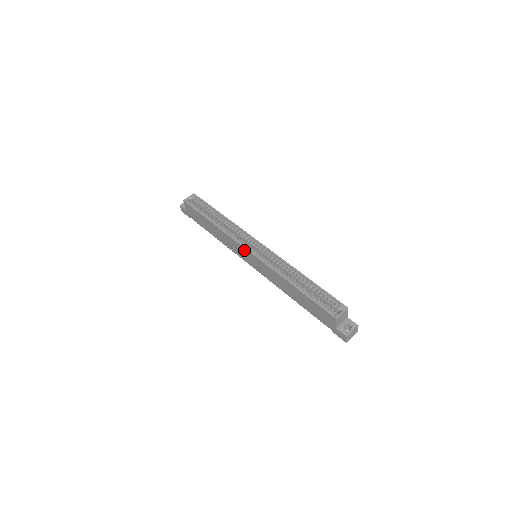
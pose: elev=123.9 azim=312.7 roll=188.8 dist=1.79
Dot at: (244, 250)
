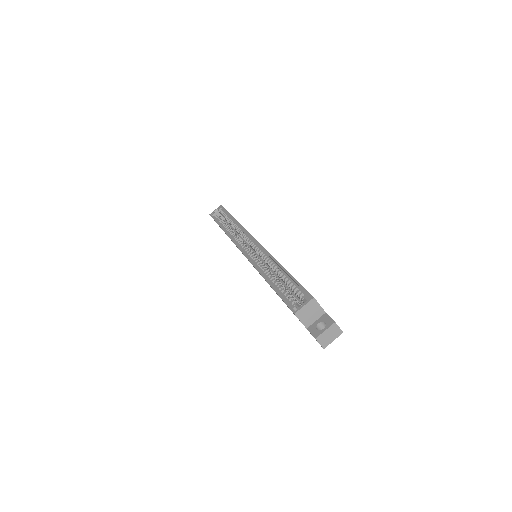
Dot at: occluded
